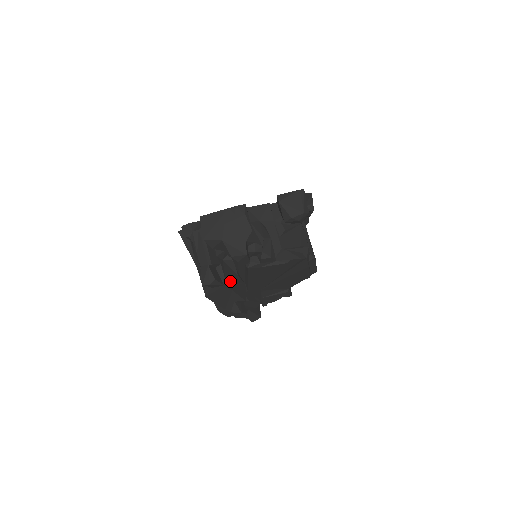
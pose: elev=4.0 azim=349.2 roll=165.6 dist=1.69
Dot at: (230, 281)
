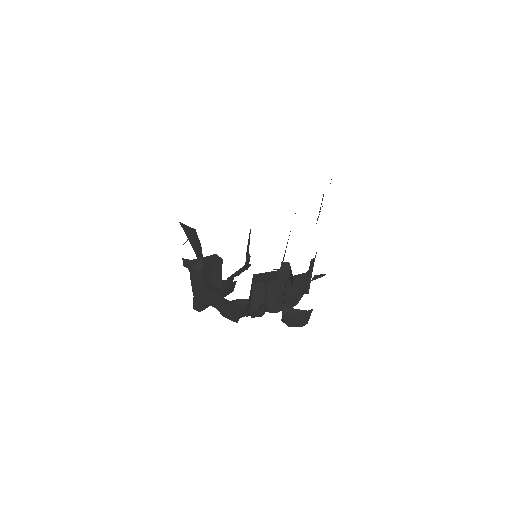
Dot at: occluded
